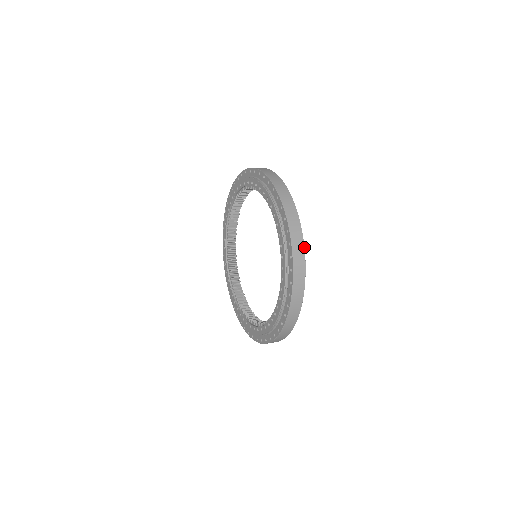
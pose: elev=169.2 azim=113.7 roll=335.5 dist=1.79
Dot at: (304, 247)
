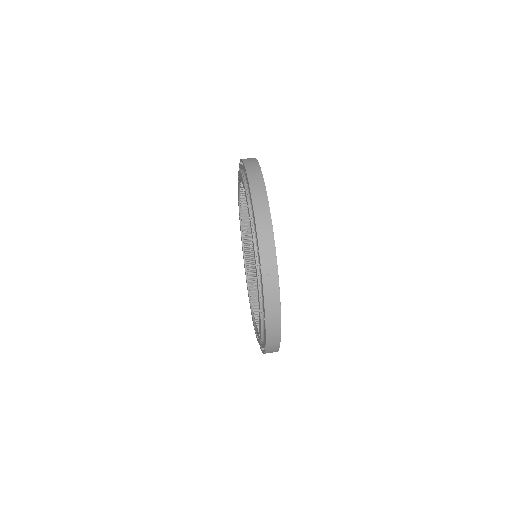
Dot at: occluded
